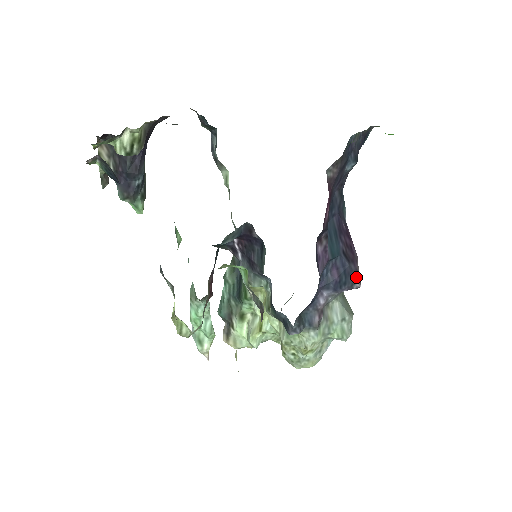
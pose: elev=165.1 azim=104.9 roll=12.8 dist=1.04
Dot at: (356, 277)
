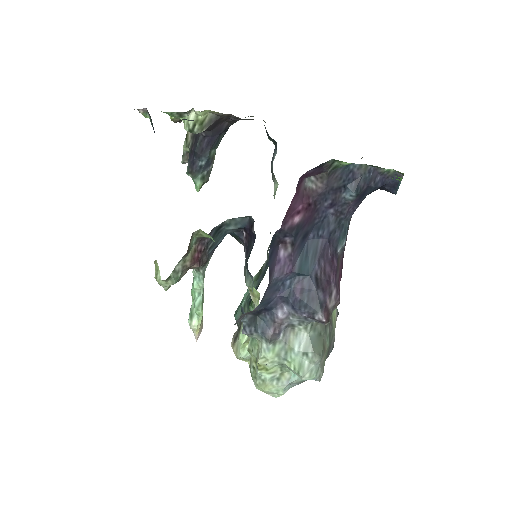
Dot at: (321, 307)
